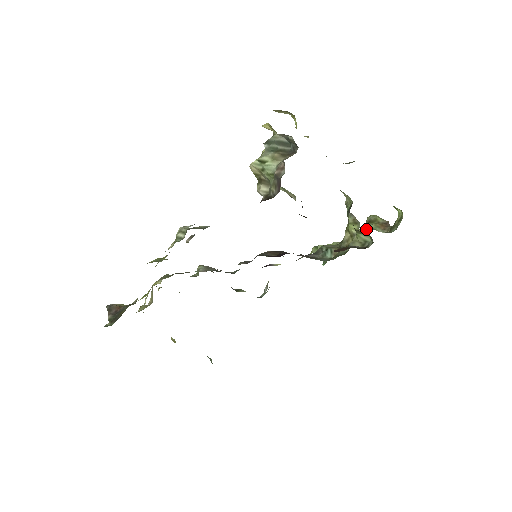
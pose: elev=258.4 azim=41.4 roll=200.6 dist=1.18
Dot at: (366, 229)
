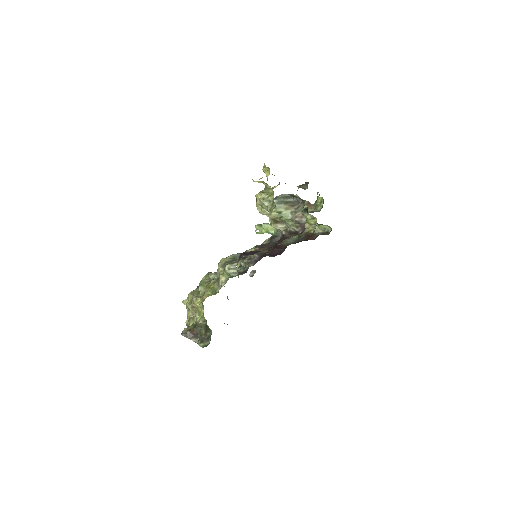
Dot at: occluded
